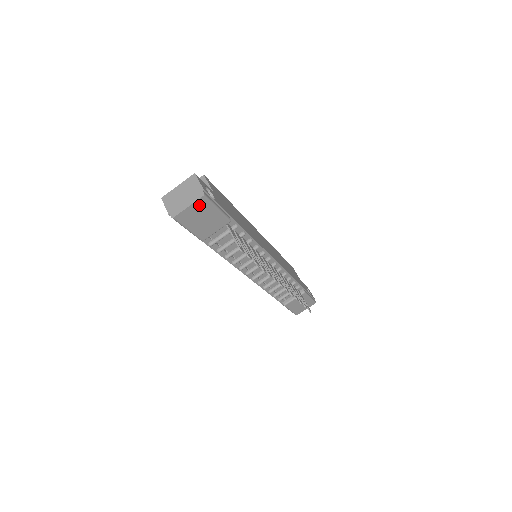
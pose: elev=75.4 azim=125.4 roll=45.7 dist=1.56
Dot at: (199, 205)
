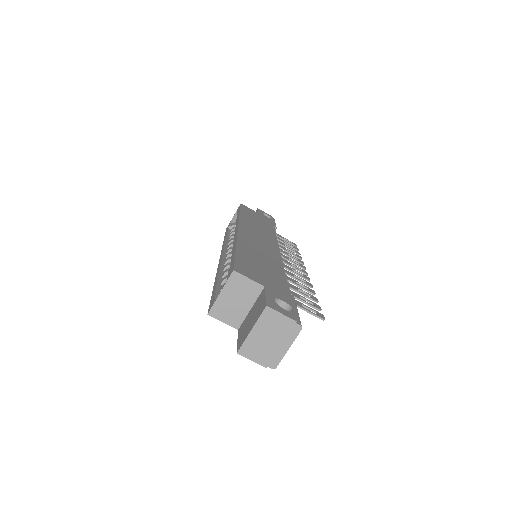
Dot at: occluded
